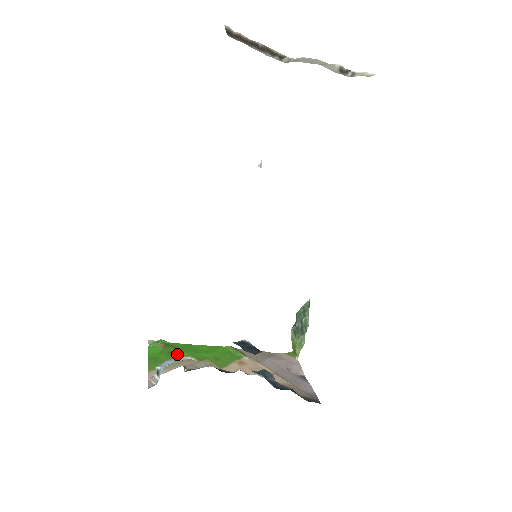
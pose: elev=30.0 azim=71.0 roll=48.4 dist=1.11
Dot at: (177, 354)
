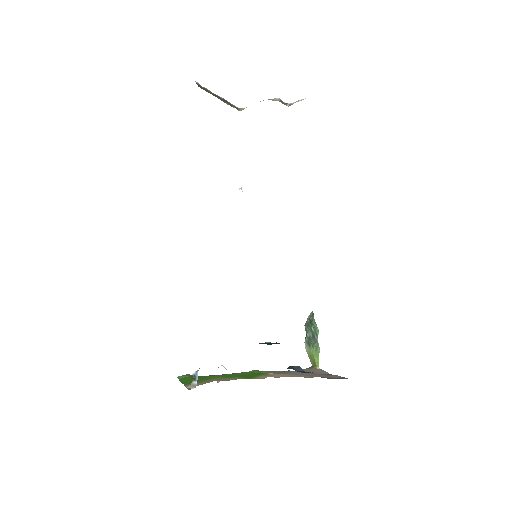
Dot at: (207, 378)
